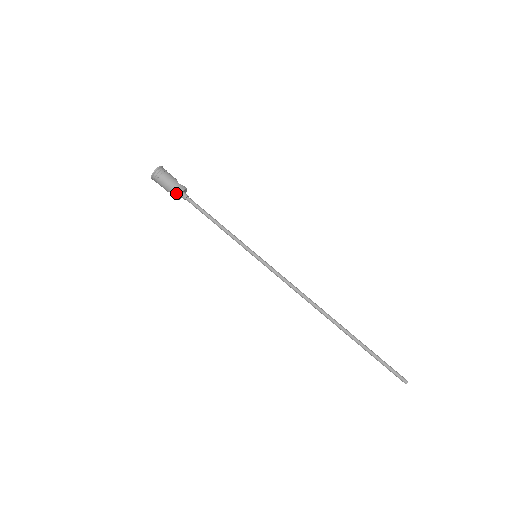
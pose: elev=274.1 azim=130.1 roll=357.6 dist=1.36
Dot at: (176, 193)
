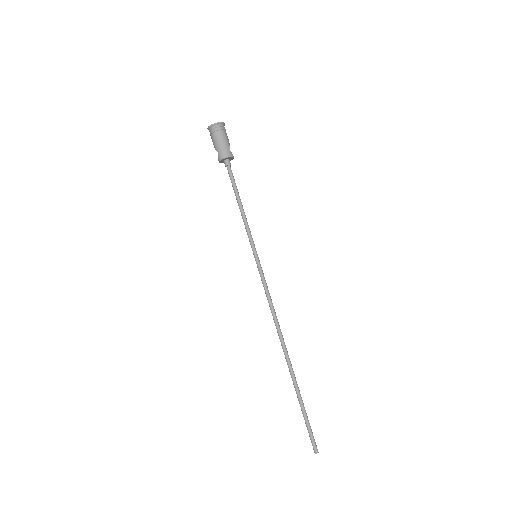
Dot at: (220, 156)
